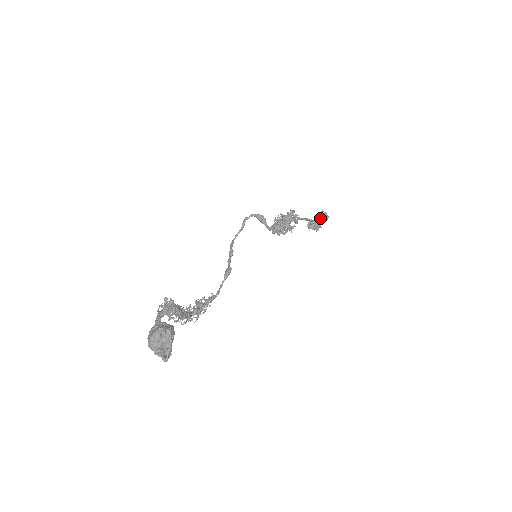
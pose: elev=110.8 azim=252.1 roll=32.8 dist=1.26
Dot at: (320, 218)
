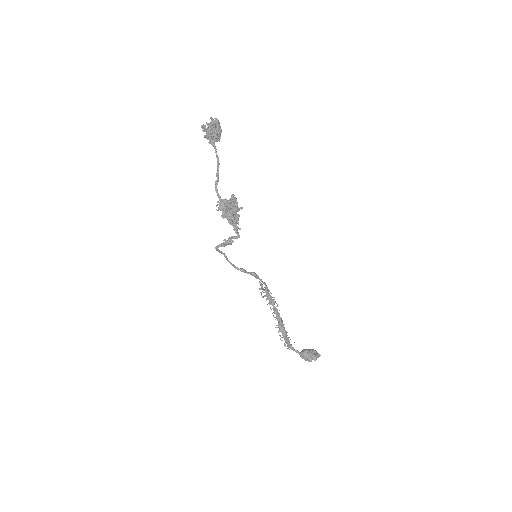
Dot at: (217, 135)
